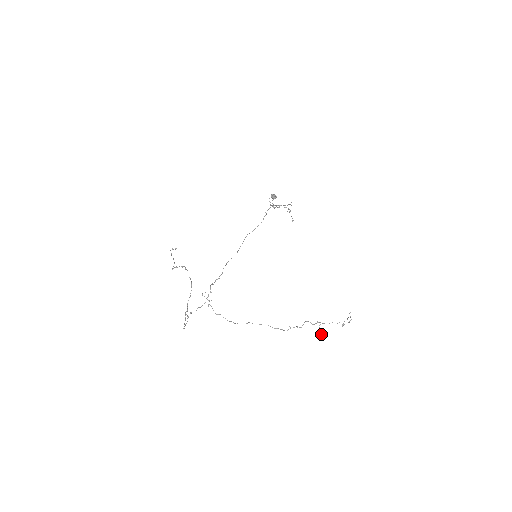
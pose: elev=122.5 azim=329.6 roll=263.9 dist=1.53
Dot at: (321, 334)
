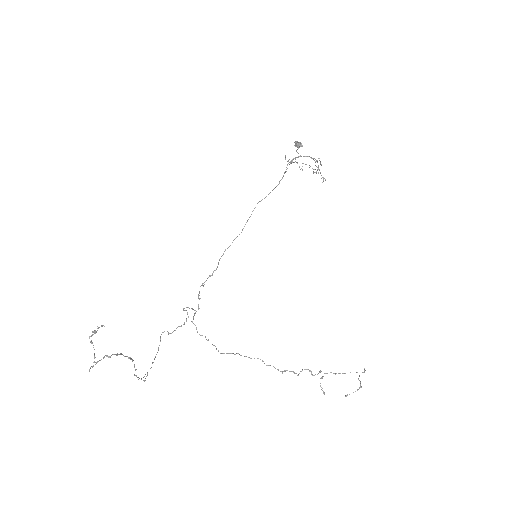
Dot at: (322, 390)
